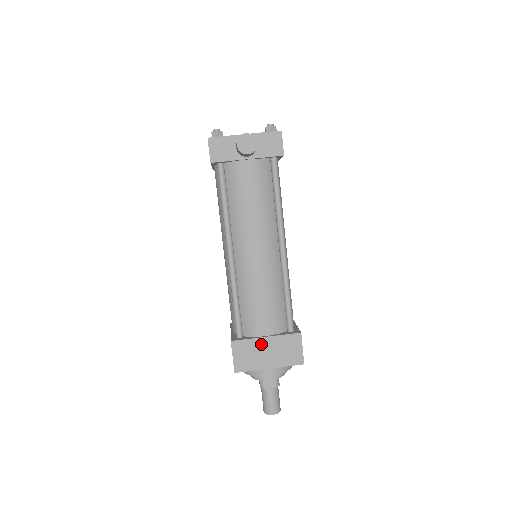
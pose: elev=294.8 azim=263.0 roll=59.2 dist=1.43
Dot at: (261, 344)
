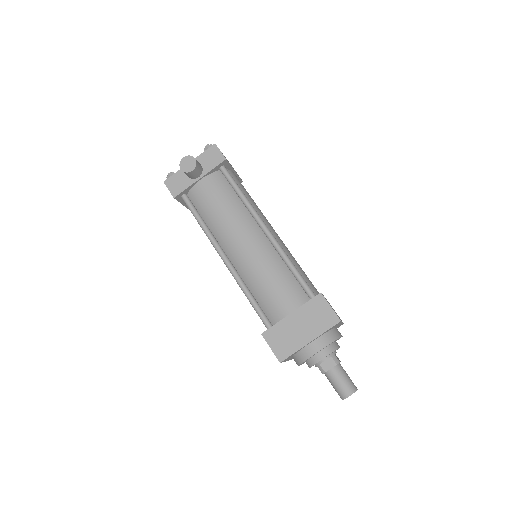
Dot at: (290, 322)
